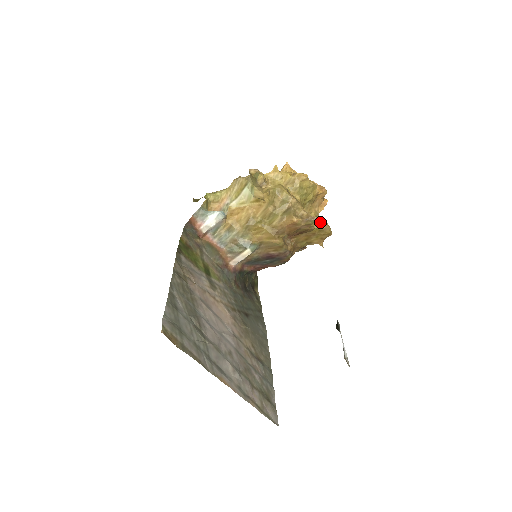
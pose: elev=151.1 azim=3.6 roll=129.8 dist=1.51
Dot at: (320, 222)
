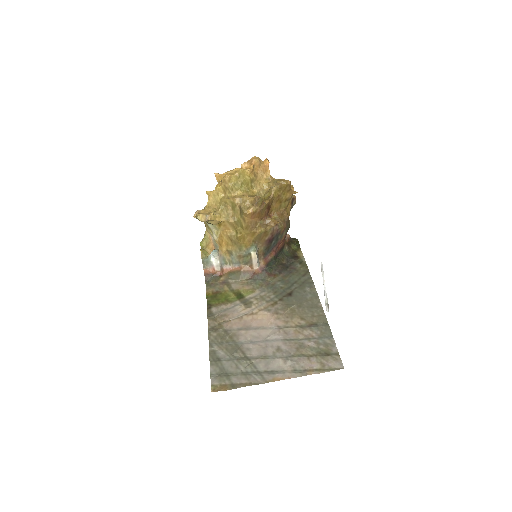
Dot at: (273, 185)
